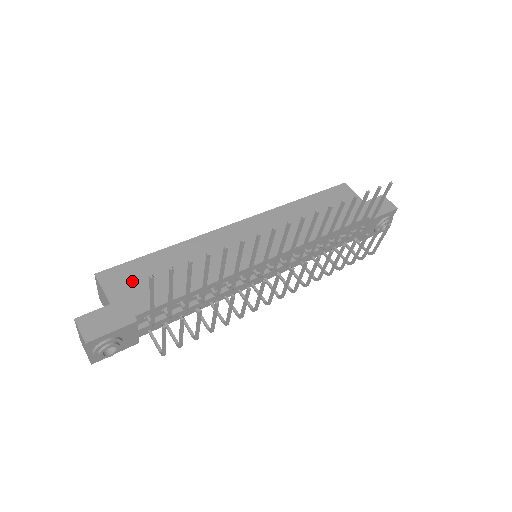
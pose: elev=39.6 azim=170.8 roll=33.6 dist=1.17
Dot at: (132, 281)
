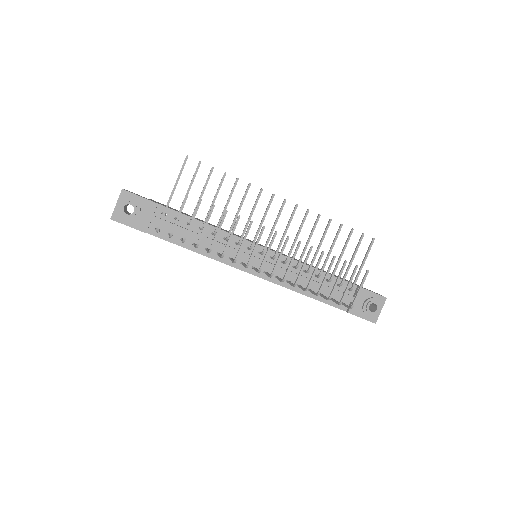
Dot at: (169, 207)
